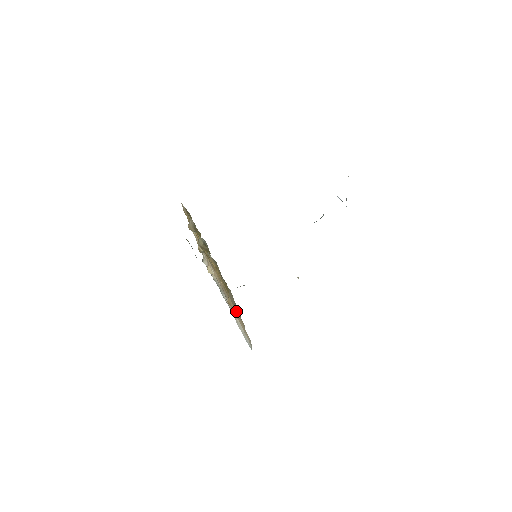
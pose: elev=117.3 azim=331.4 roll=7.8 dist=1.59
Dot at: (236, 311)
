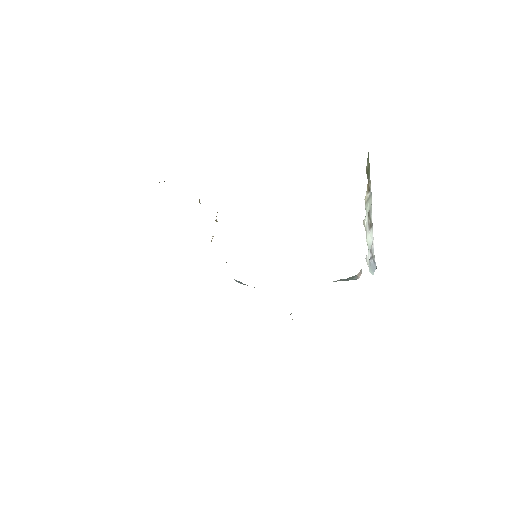
Dot at: occluded
